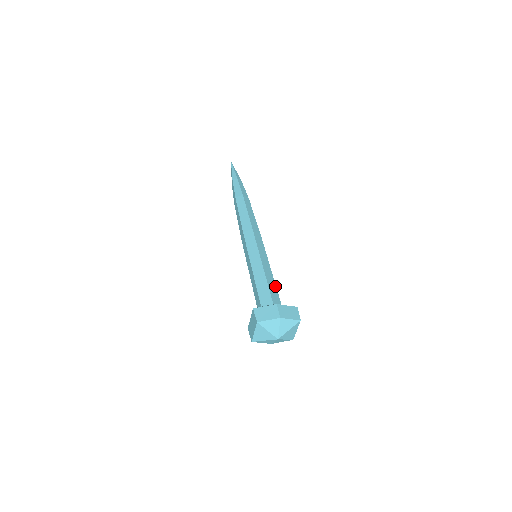
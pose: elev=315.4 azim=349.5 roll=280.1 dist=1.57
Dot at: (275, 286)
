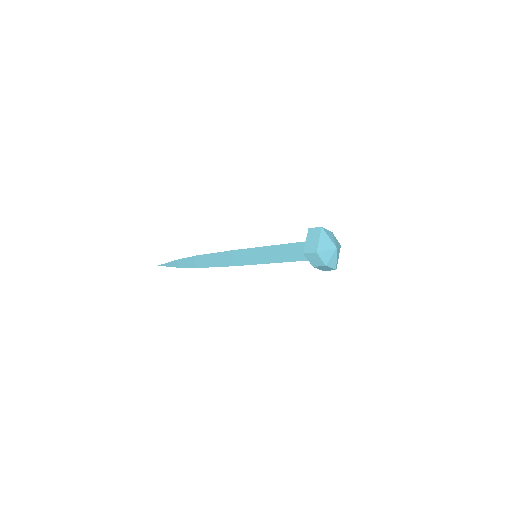
Dot at: occluded
